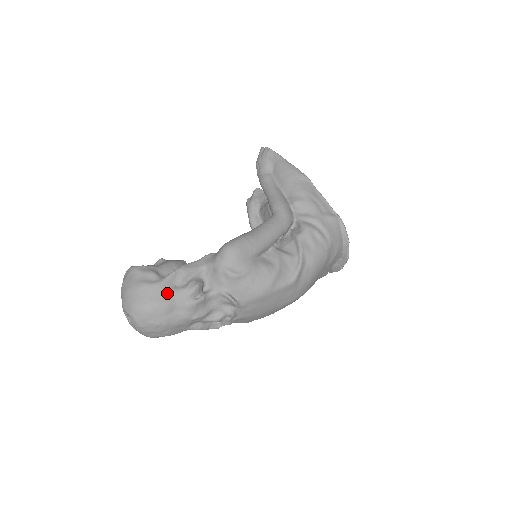
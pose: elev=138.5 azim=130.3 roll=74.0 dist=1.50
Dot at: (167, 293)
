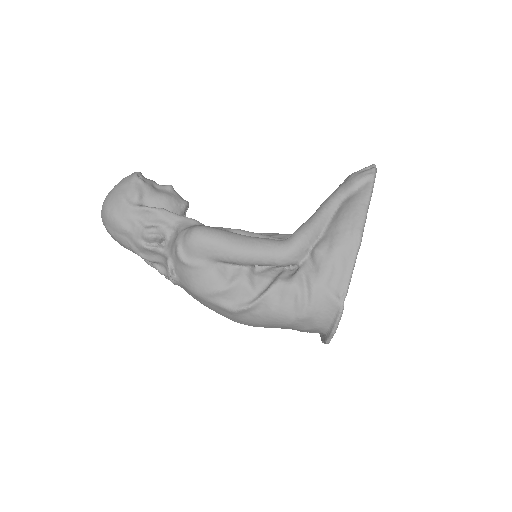
Dot at: (129, 219)
